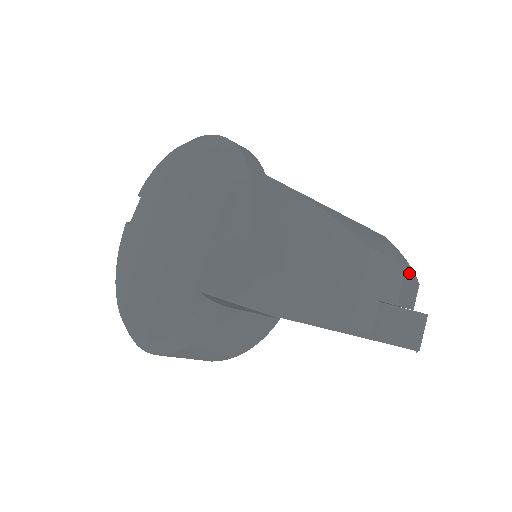
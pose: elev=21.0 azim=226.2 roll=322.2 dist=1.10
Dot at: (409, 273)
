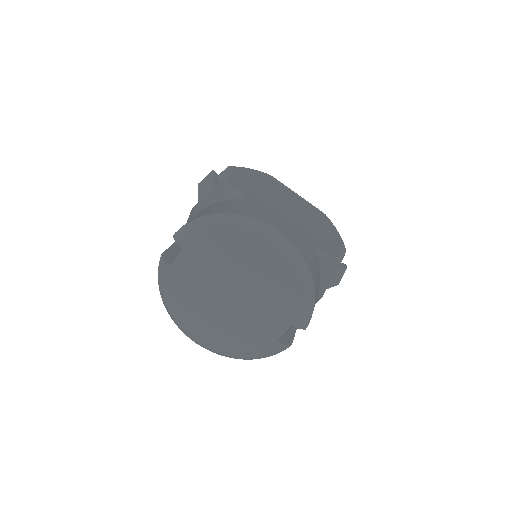
Dot at: (343, 246)
